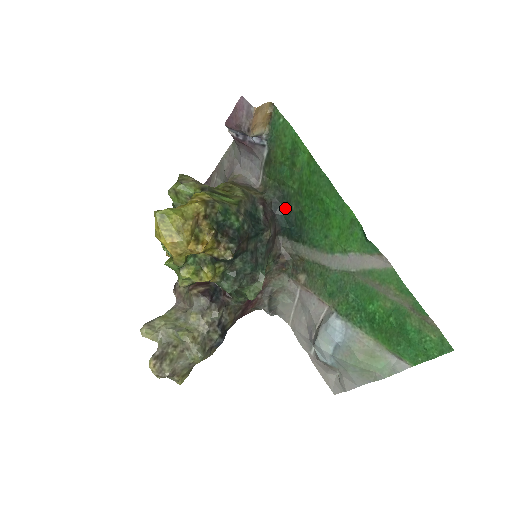
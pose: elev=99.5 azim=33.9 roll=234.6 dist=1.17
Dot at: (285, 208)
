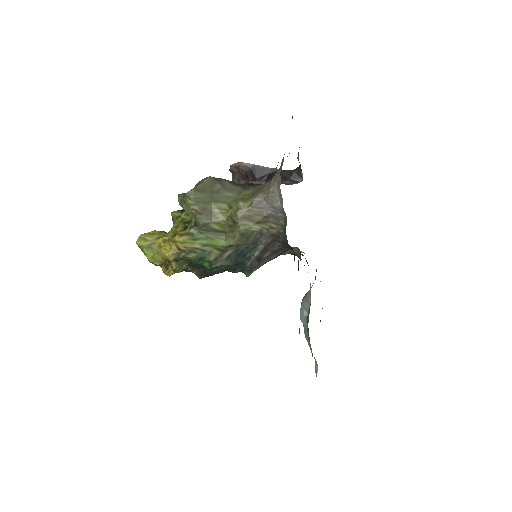
Dot at: occluded
